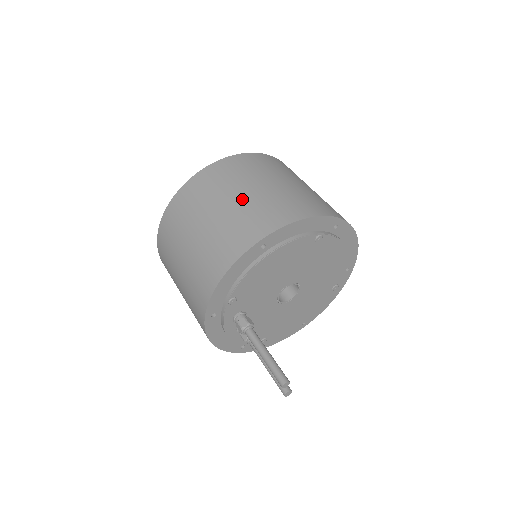
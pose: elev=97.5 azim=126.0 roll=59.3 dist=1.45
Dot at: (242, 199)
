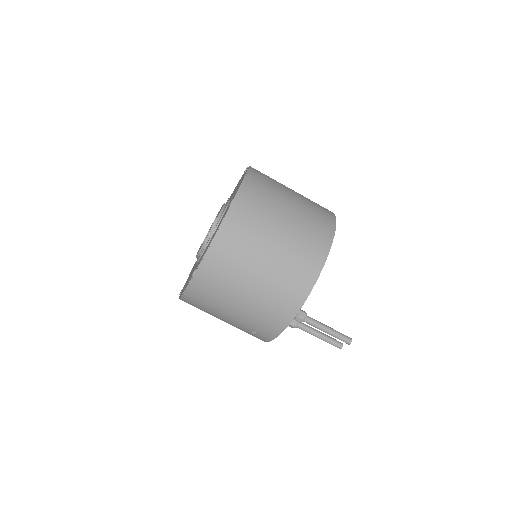
Dot at: (291, 220)
